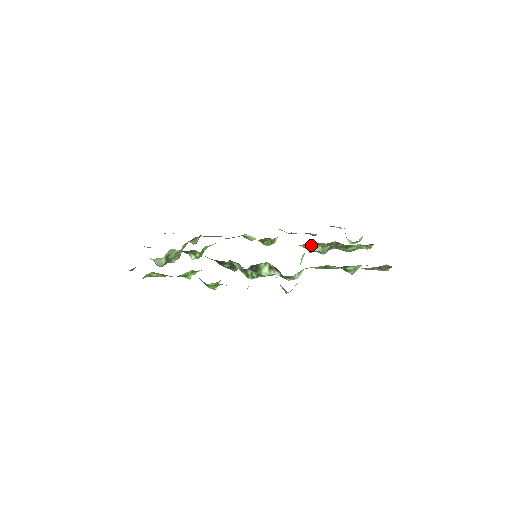
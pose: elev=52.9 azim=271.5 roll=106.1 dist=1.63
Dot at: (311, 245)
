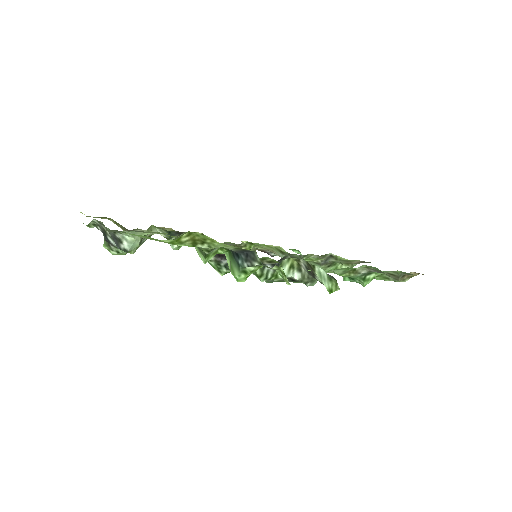
Dot at: occluded
